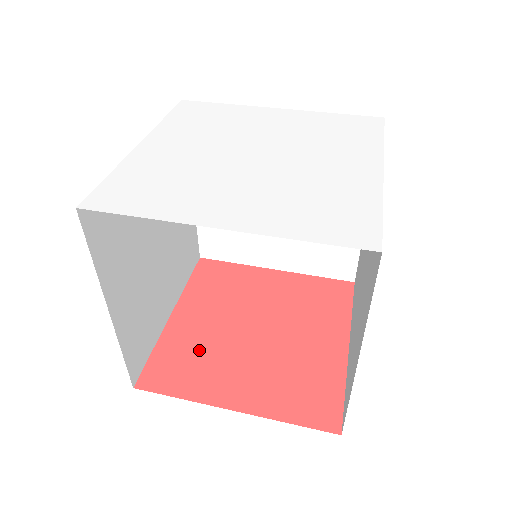
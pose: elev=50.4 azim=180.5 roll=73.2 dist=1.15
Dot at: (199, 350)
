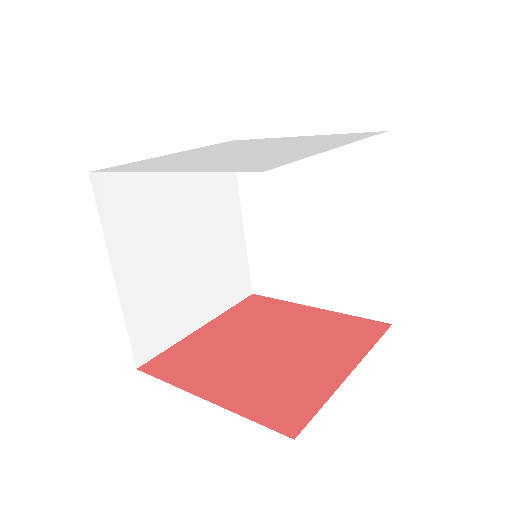
Dot at: (206, 353)
